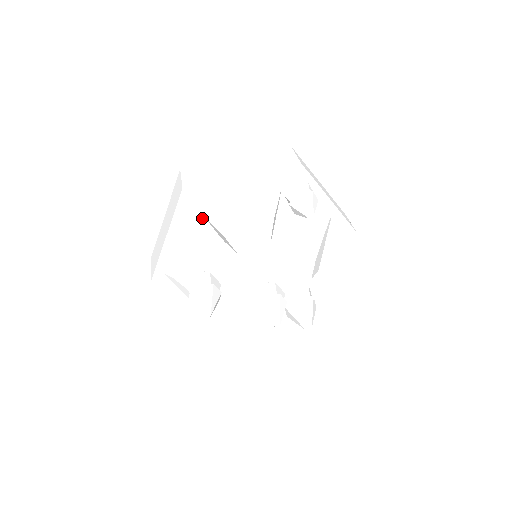
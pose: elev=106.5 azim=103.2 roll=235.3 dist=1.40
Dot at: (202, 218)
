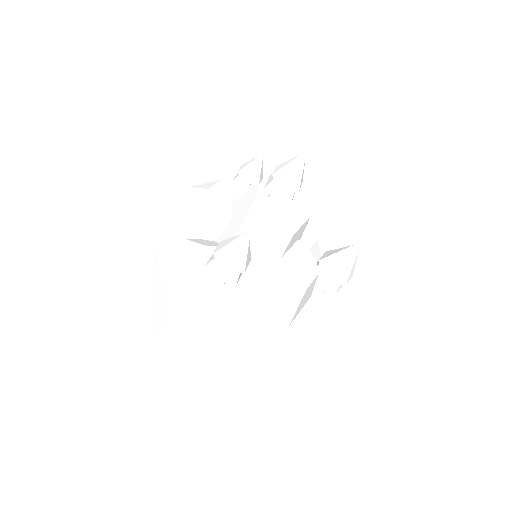
Dot at: (180, 229)
